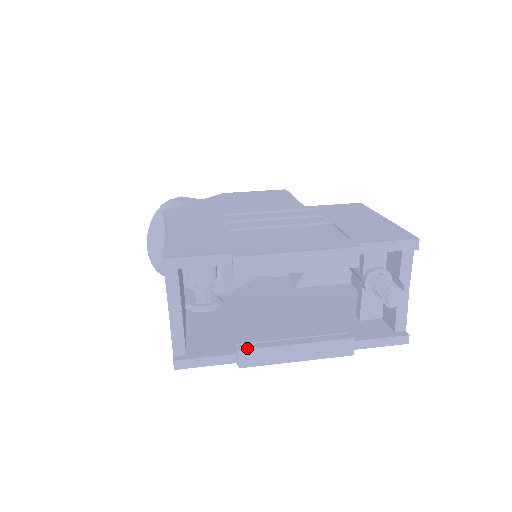
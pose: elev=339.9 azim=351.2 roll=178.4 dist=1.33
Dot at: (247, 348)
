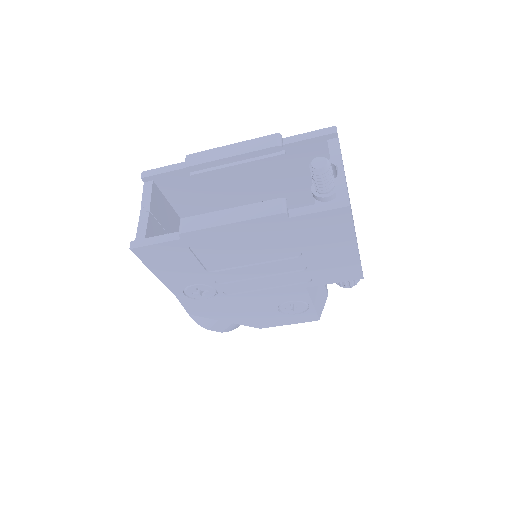
Dot at: (187, 218)
